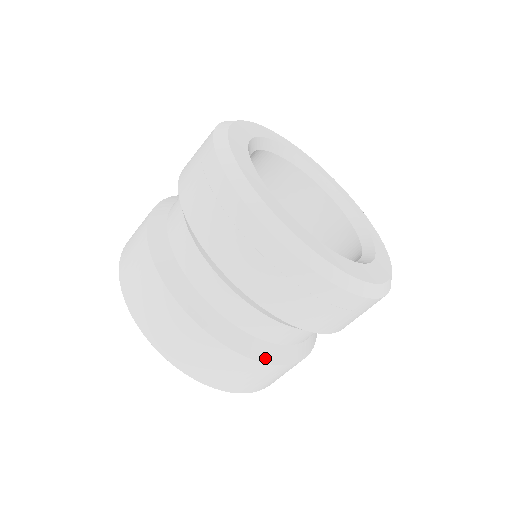
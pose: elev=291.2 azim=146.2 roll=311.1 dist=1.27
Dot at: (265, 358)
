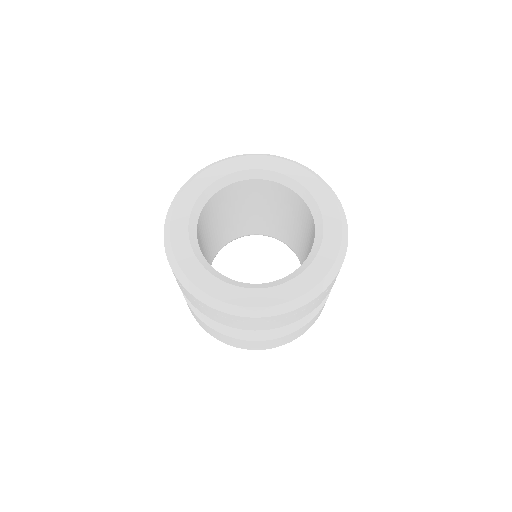
Dot at: (314, 313)
